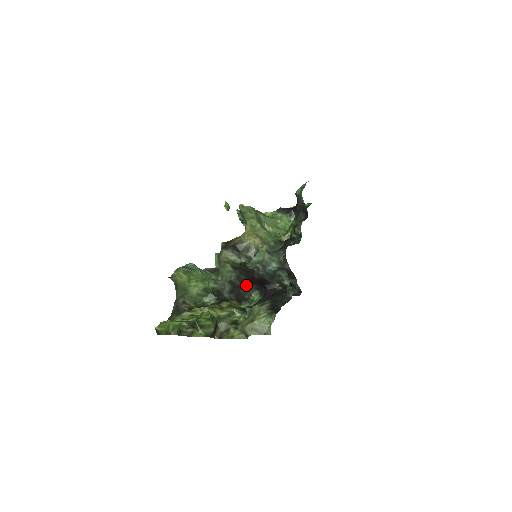
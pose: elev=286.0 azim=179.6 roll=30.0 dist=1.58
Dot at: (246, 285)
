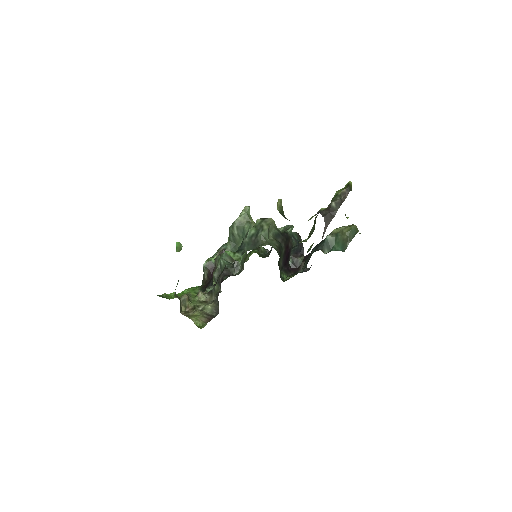
Dot at: (278, 261)
